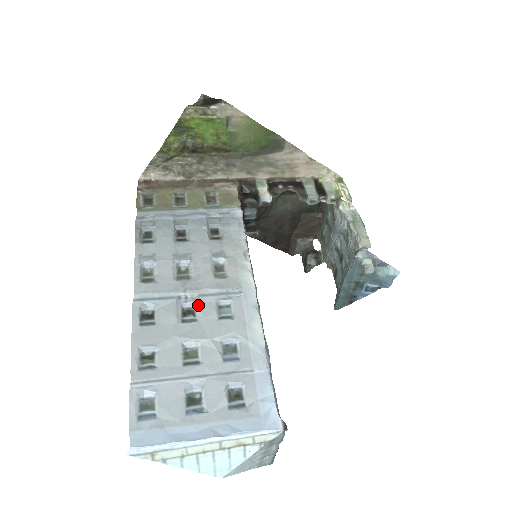
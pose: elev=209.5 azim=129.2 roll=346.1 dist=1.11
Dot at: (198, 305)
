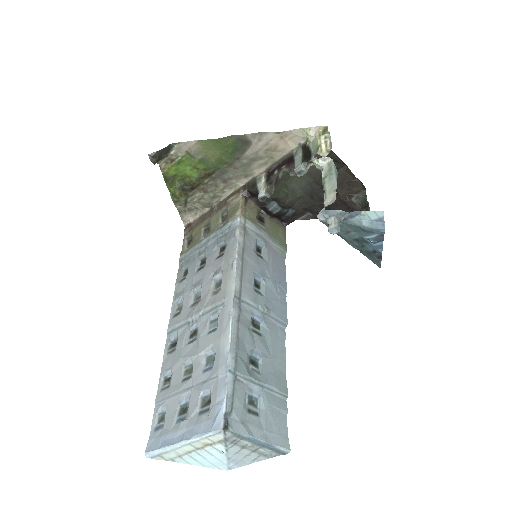
Dot at: (199, 325)
